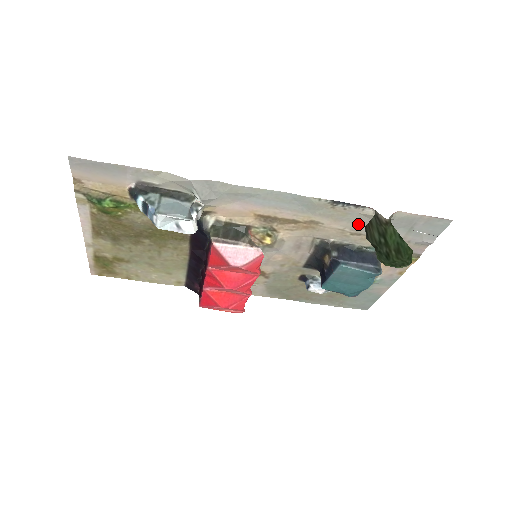
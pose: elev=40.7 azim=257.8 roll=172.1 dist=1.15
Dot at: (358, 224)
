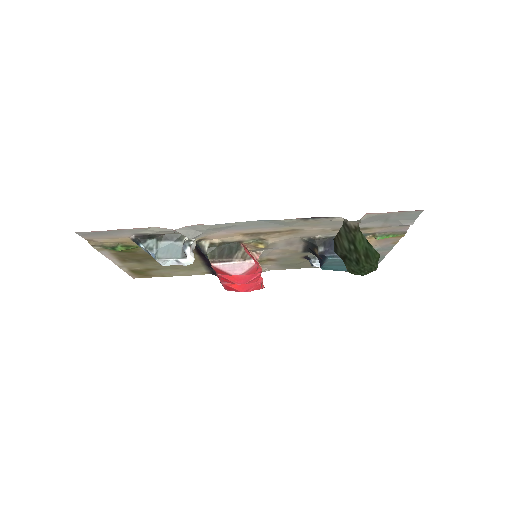
Dot at: (335, 225)
